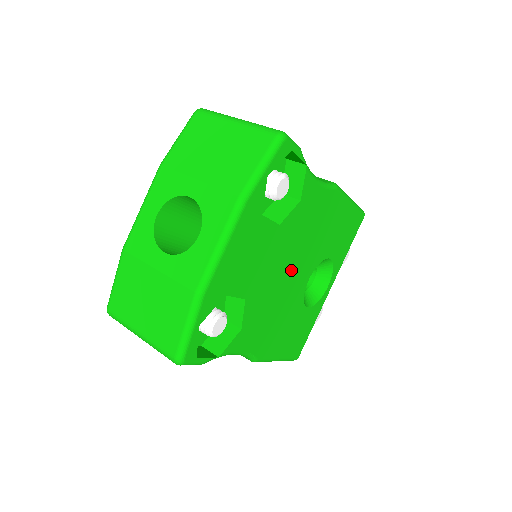
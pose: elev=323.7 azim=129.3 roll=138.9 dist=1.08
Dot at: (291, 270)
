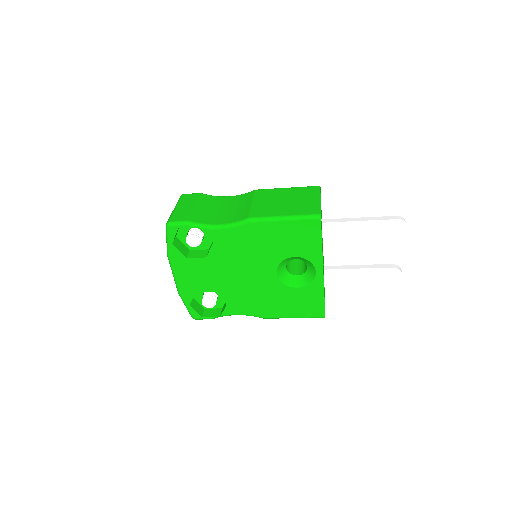
Dot at: (246, 273)
